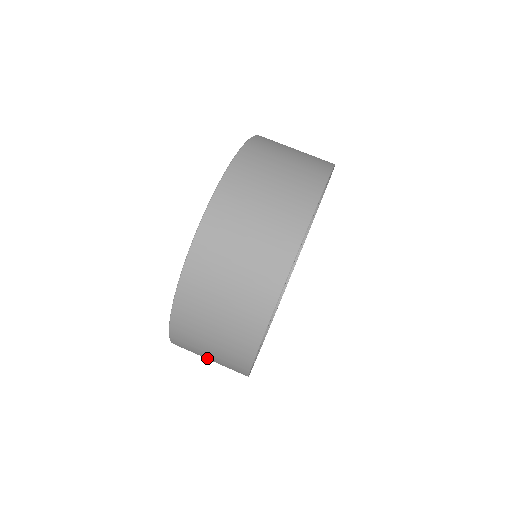
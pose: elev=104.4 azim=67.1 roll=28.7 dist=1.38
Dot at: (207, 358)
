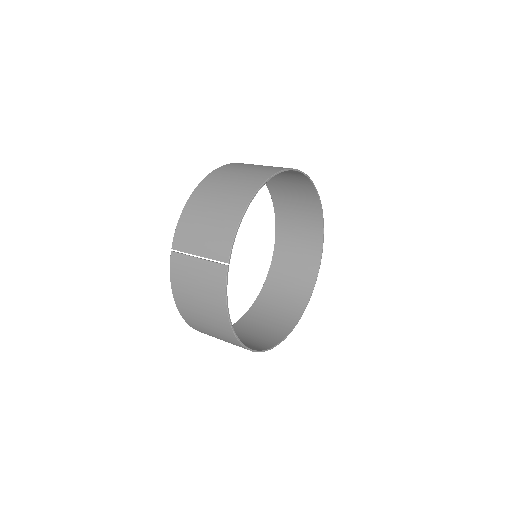
Dot at: (217, 198)
